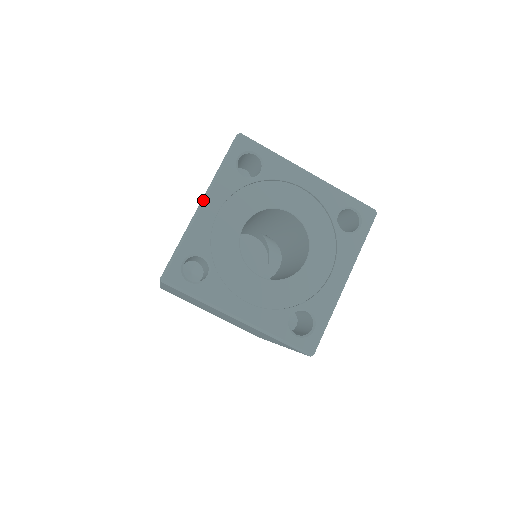
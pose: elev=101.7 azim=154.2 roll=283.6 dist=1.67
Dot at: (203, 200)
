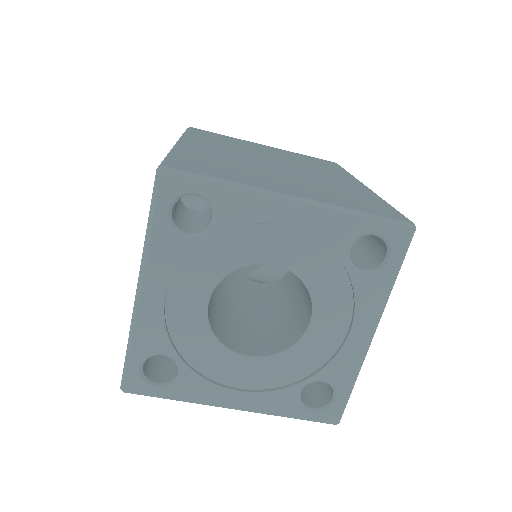
Dot at: (139, 285)
